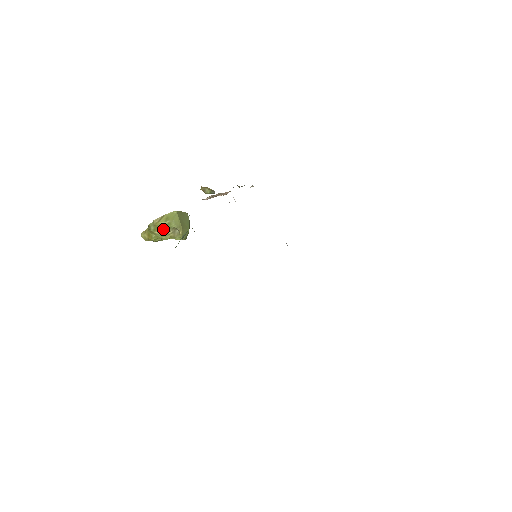
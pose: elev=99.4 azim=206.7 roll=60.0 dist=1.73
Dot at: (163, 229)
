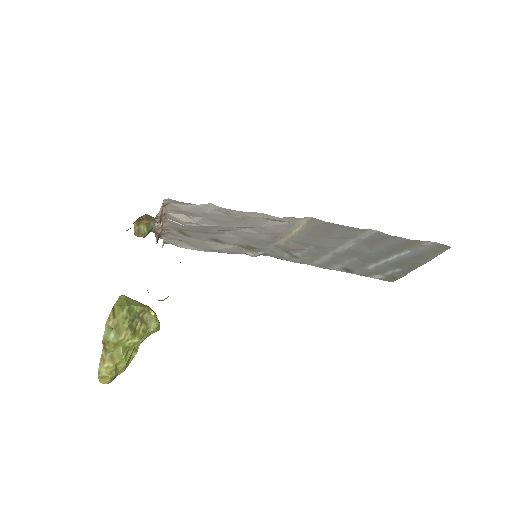
Dot at: (128, 323)
